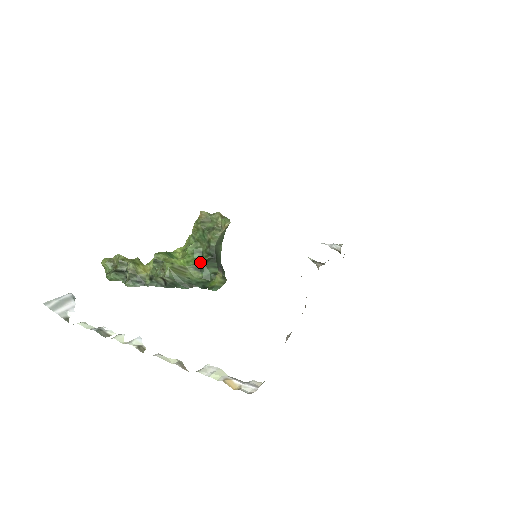
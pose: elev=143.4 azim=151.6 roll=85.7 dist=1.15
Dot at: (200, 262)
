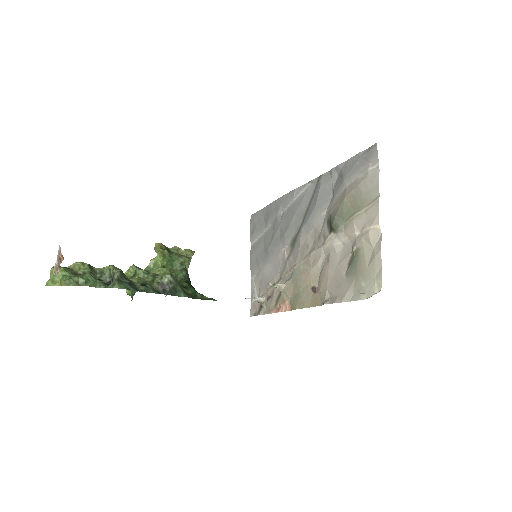
Dot at: (181, 281)
